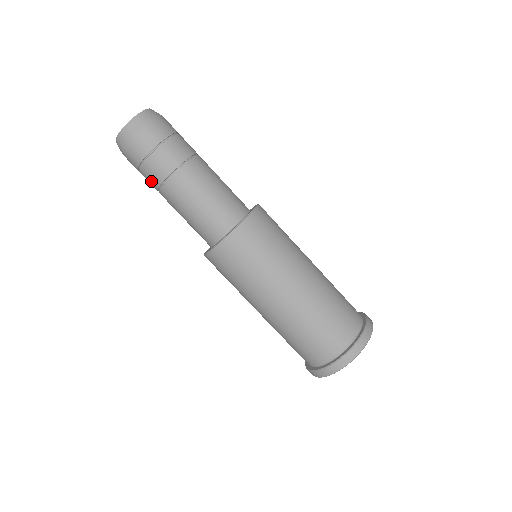
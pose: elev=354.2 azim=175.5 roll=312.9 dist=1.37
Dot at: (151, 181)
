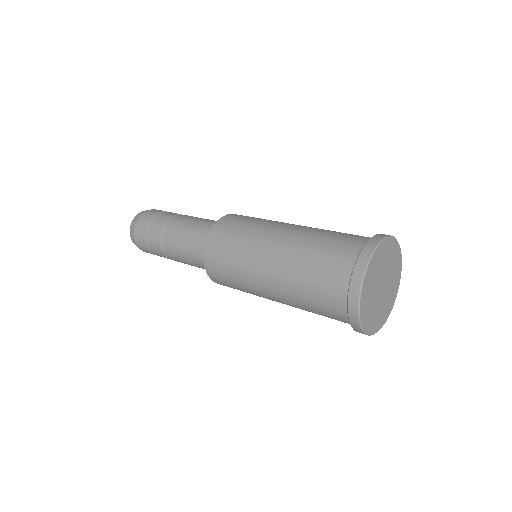
Dot at: occluded
